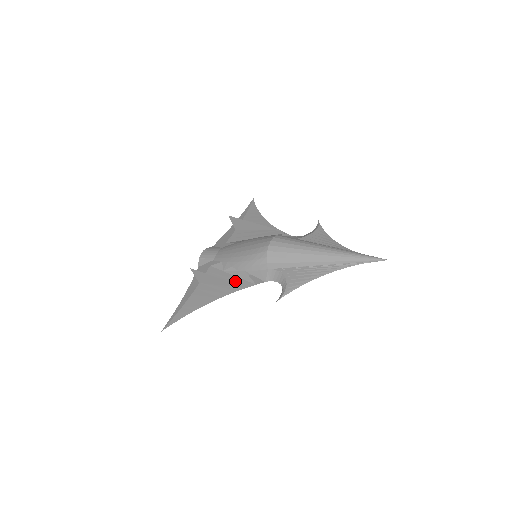
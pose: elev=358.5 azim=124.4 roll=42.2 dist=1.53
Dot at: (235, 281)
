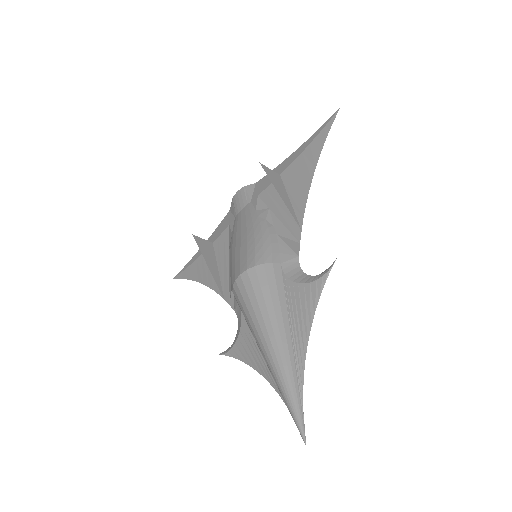
Dot at: (225, 277)
